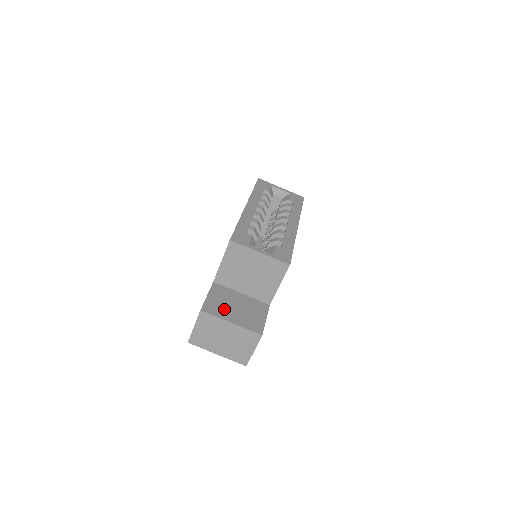
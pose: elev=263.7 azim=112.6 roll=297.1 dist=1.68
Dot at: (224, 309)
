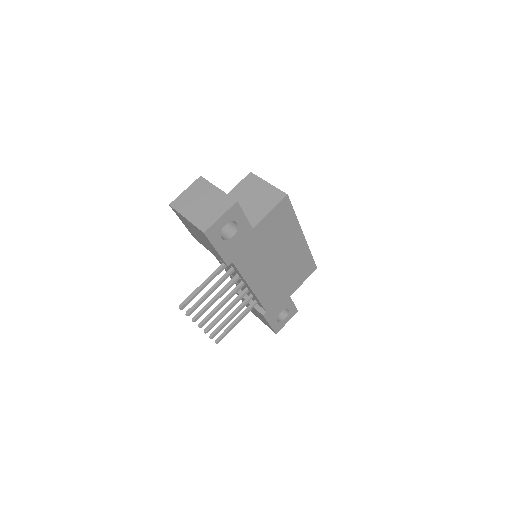
Dot at: occluded
